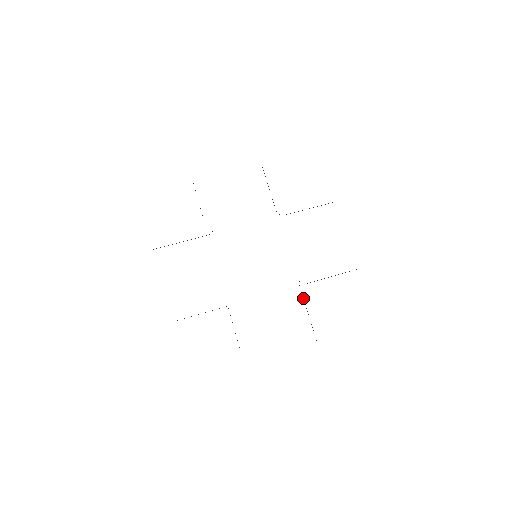
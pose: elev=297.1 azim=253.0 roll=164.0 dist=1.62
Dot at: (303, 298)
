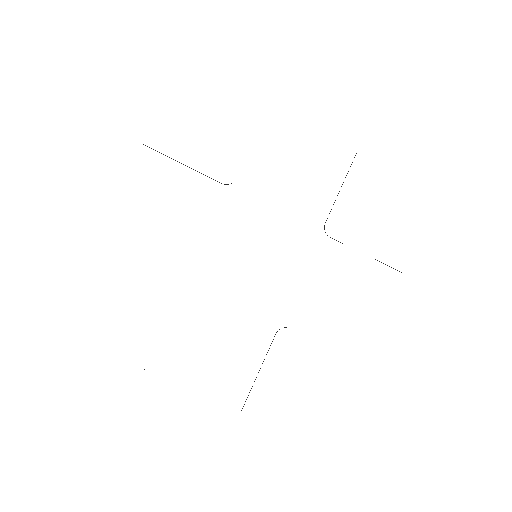
Dot at: (267, 352)
